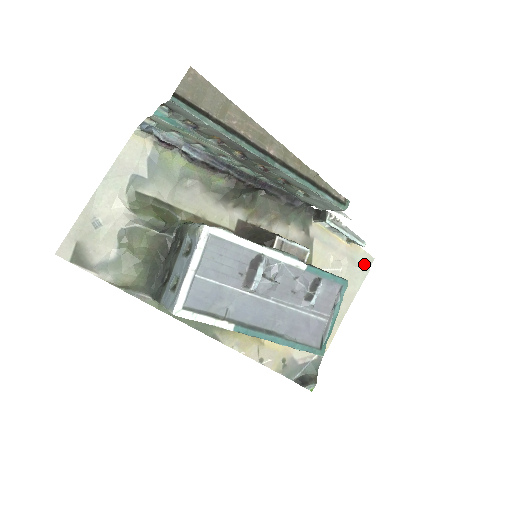
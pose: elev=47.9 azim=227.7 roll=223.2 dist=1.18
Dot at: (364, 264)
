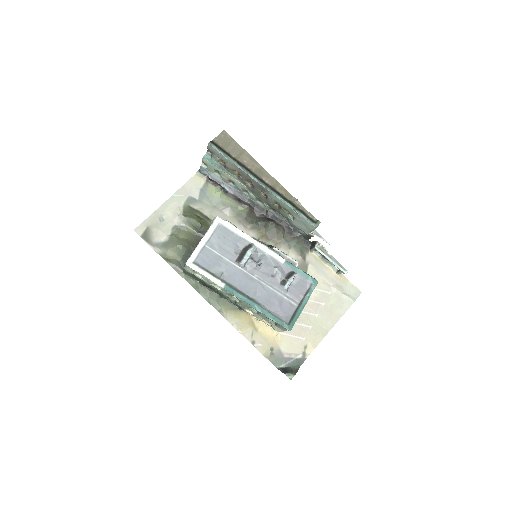
Dot at: (351, 294)
